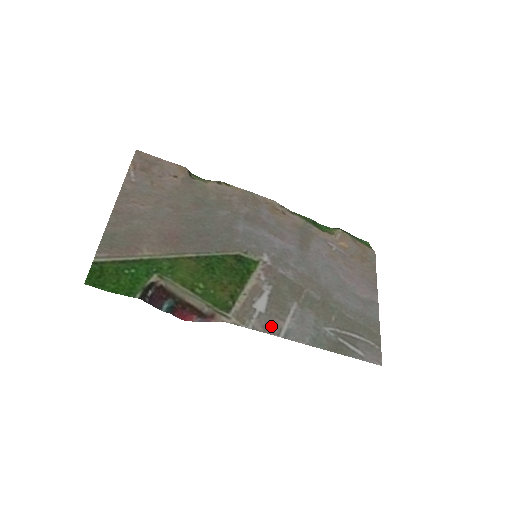
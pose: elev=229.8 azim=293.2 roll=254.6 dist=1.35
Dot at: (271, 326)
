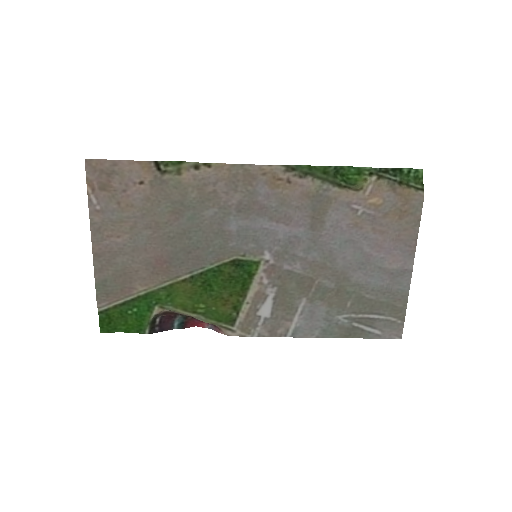
Dot at: (277, 329)
